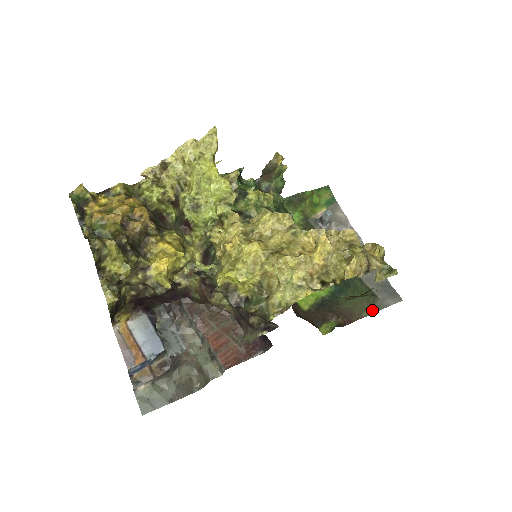
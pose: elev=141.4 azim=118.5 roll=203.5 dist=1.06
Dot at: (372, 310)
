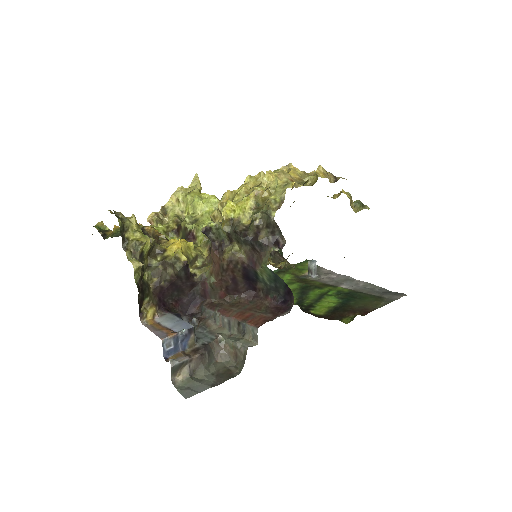
Dot at: (383, 304)
